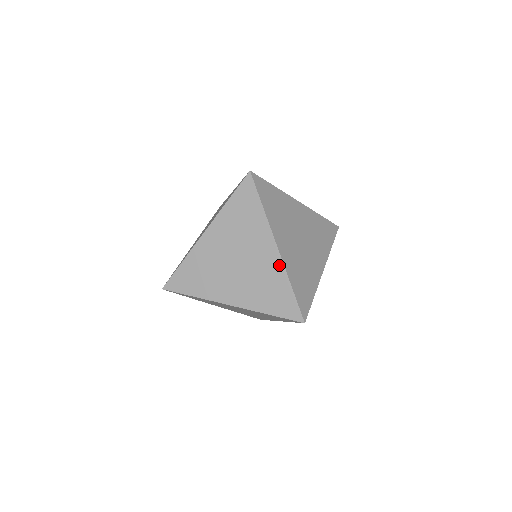
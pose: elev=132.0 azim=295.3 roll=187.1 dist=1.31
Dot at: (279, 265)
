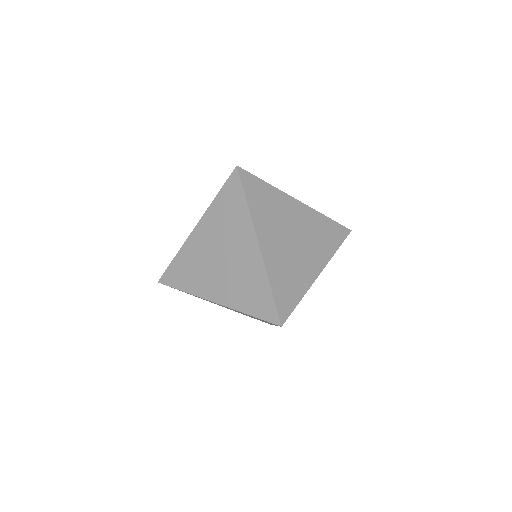
Dot at: occluded
